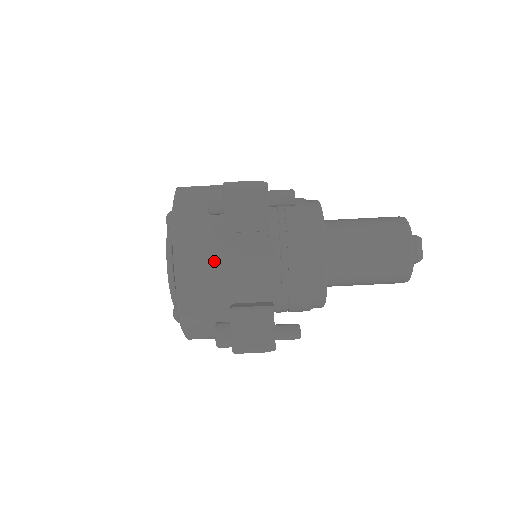
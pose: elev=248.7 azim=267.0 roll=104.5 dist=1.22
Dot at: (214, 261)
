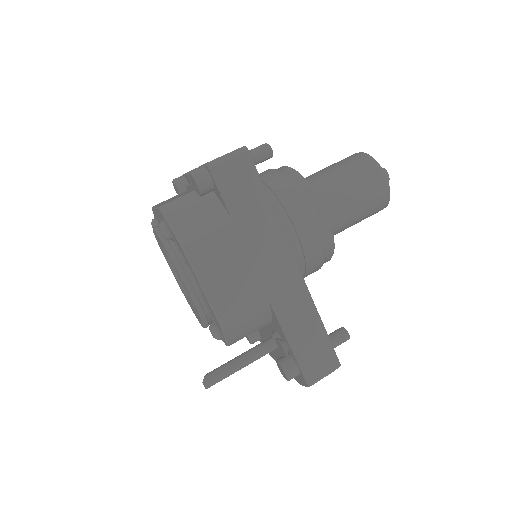
Dot at: occluded
